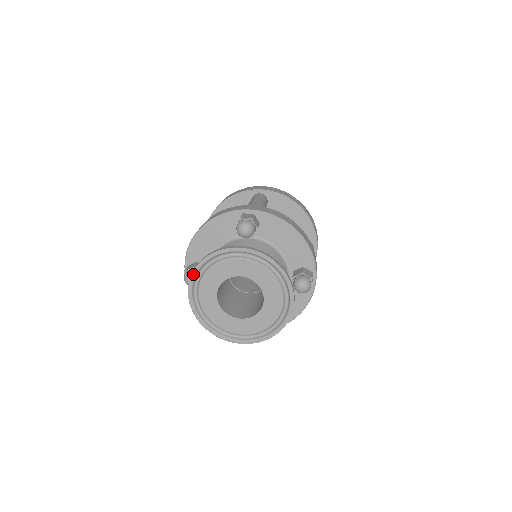
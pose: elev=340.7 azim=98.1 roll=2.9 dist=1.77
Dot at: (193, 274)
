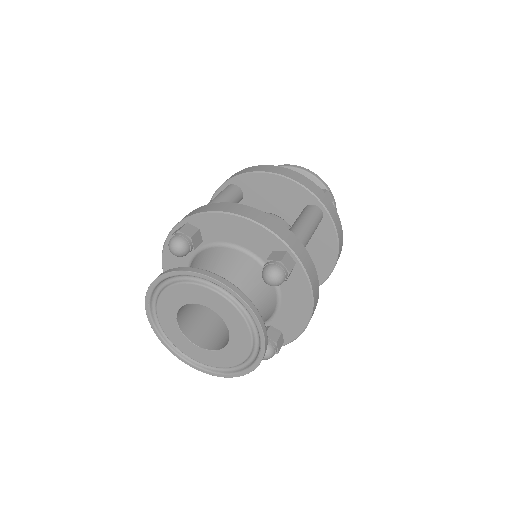
Dot at: (150, 323)
